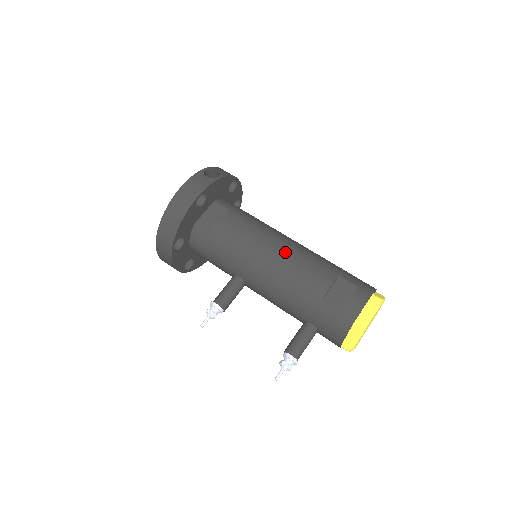
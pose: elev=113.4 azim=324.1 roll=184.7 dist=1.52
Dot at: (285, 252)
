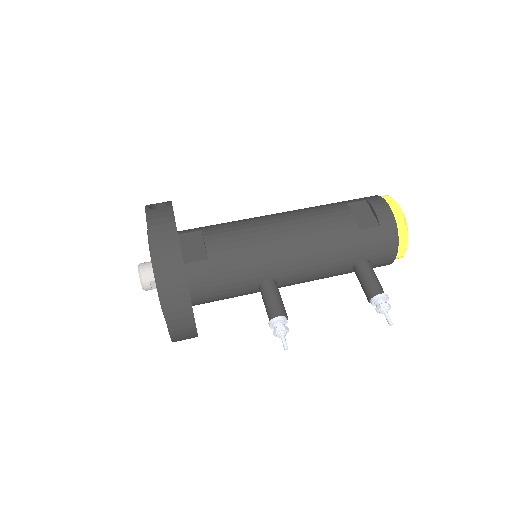
Dot at: (291, 220)
